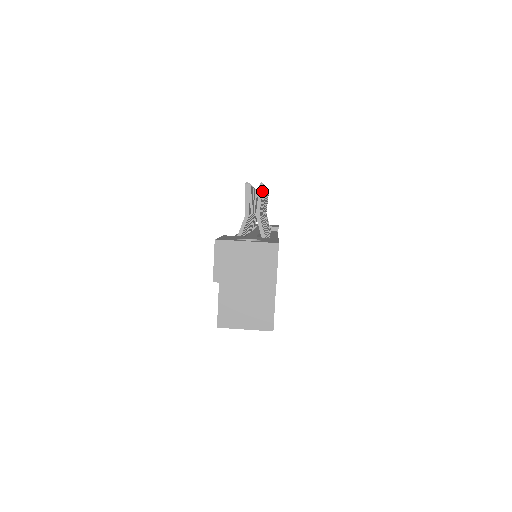
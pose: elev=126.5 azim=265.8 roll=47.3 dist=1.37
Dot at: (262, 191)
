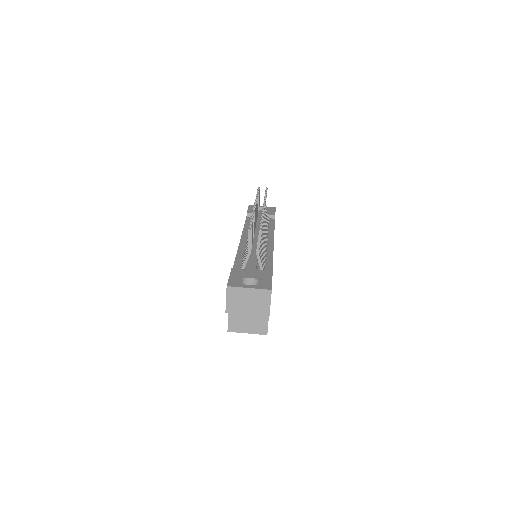
Dot at: occluded
